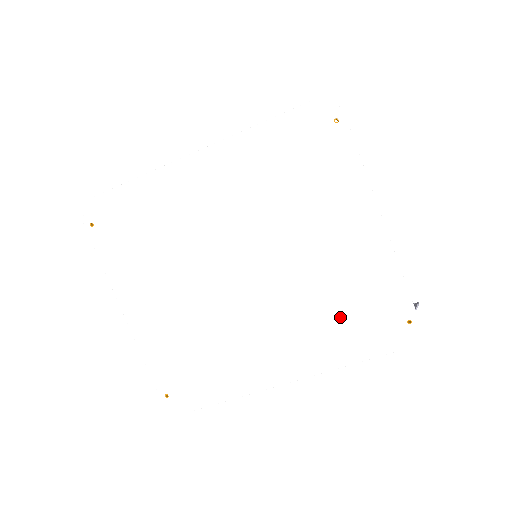
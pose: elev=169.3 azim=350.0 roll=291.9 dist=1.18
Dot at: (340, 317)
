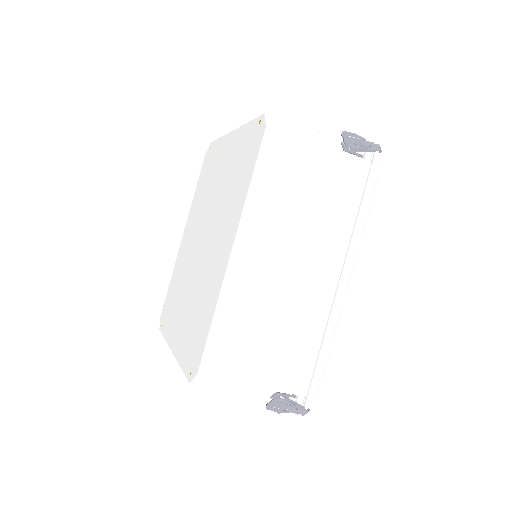
Dot at: (236, 180)
